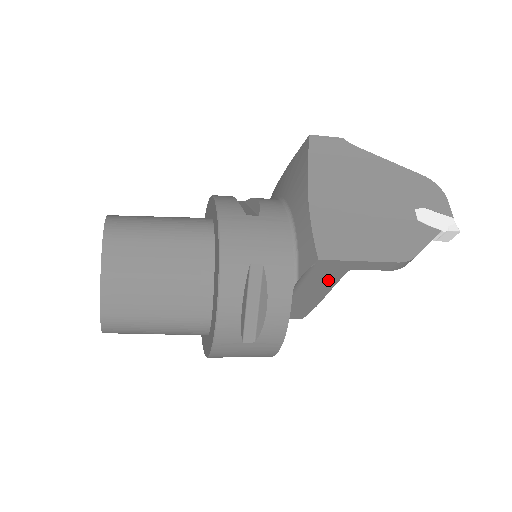
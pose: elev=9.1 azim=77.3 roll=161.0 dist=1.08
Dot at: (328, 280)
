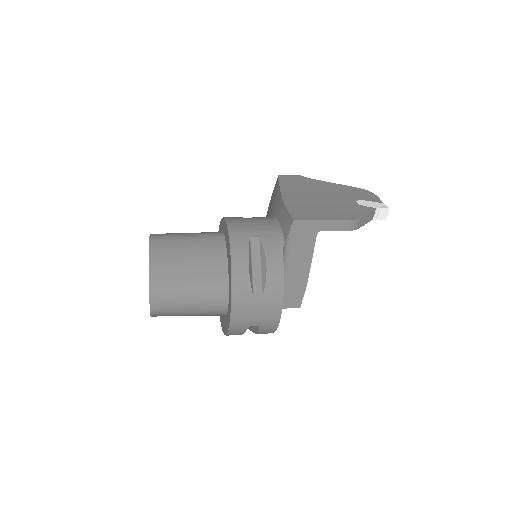
Dot at: (307, 247)
